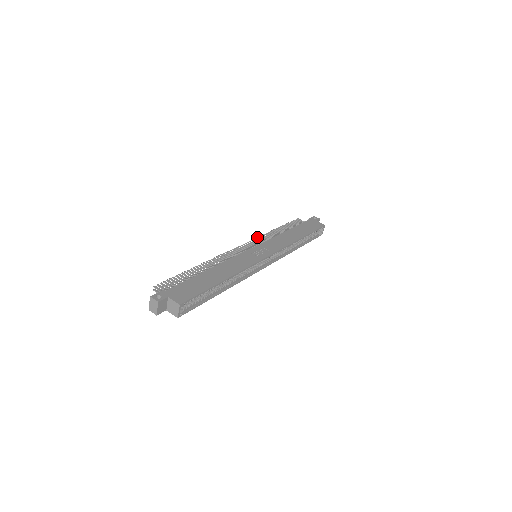
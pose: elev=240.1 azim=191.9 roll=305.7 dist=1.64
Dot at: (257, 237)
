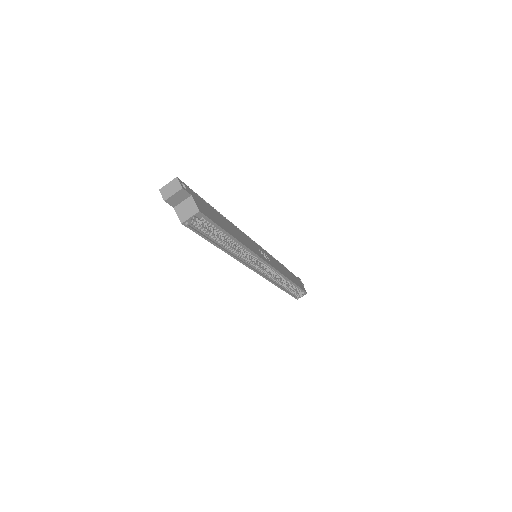
Dot at: occluded
